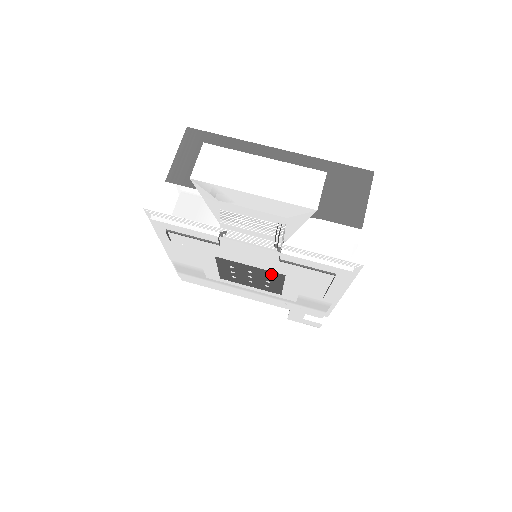
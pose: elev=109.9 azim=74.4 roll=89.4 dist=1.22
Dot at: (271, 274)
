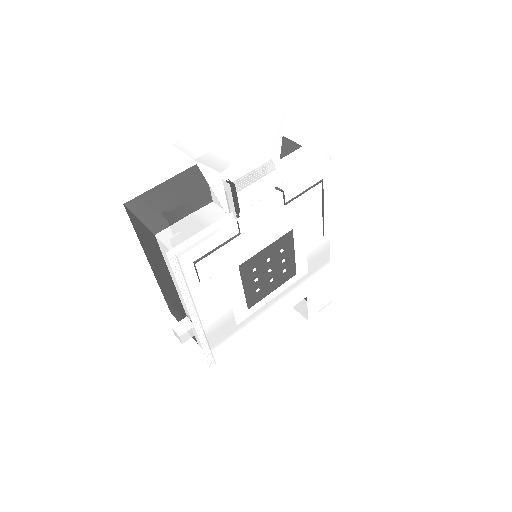
Dot at: (283, 242)
